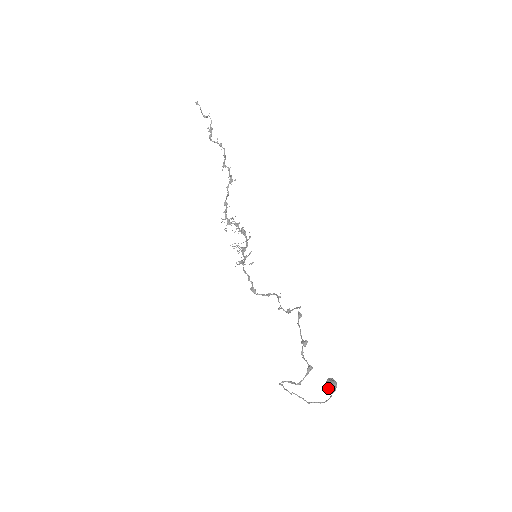
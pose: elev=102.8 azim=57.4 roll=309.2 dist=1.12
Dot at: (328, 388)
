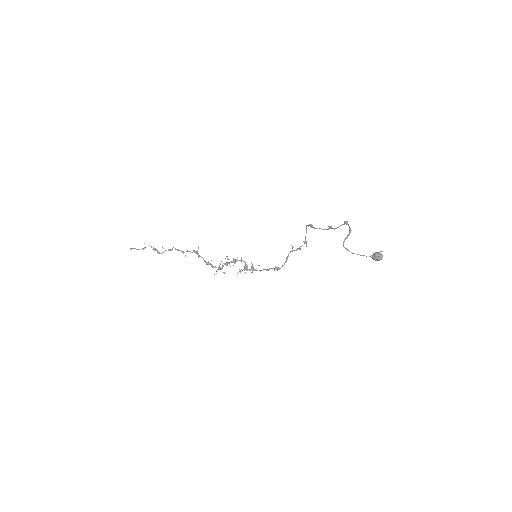
Dot at: (377, 257)
